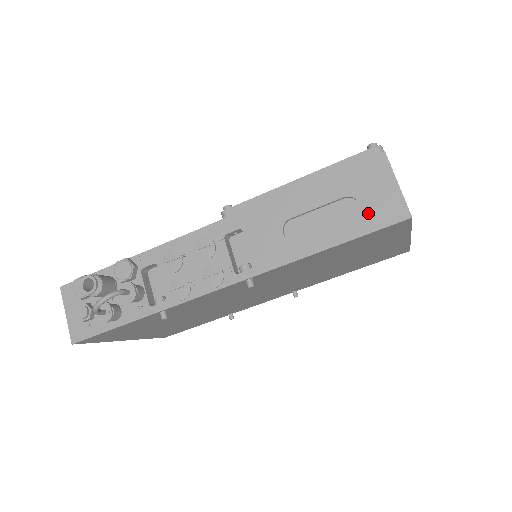
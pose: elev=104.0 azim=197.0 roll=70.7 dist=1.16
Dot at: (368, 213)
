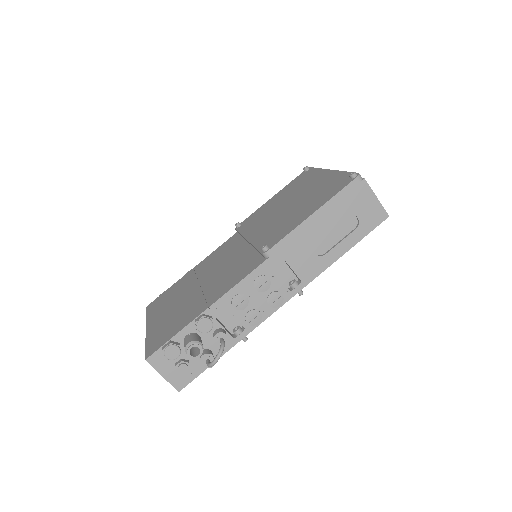
Dot at: (364, 222)
